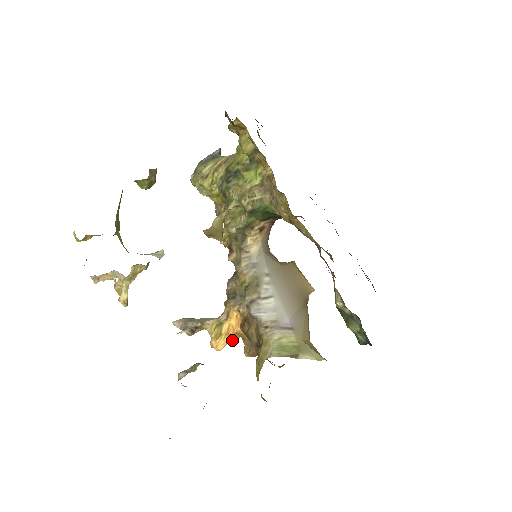
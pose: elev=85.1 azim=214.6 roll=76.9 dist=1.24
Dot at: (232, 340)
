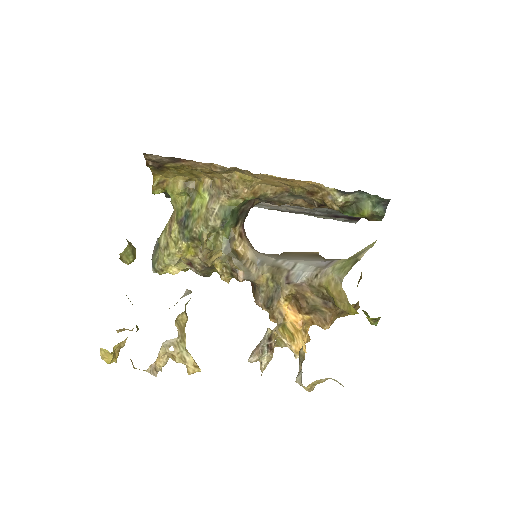
Dot at: (305, 335)
